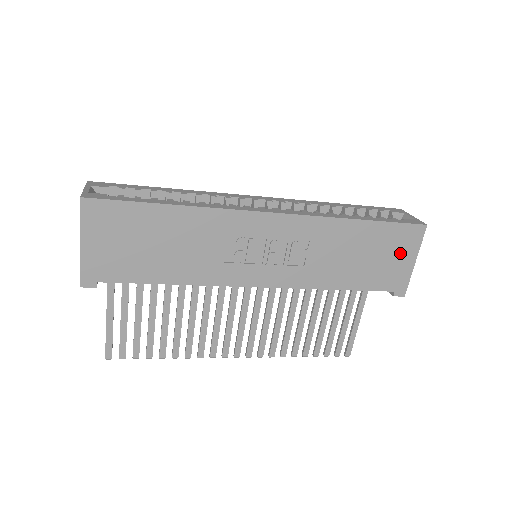
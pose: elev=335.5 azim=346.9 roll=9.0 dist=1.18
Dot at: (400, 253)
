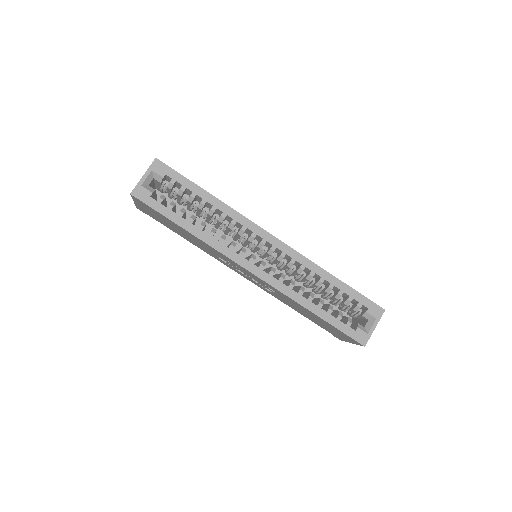
Dot at: (341, 335)
